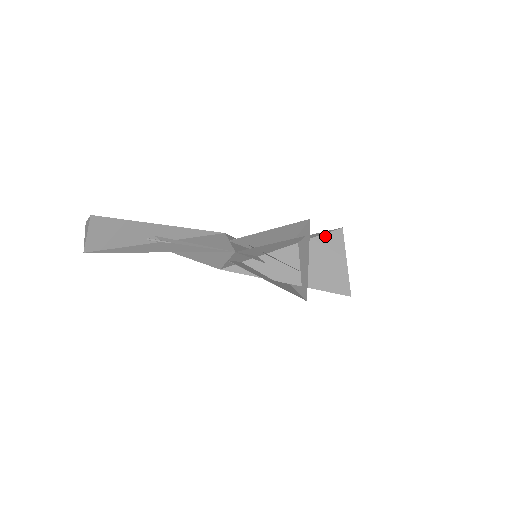
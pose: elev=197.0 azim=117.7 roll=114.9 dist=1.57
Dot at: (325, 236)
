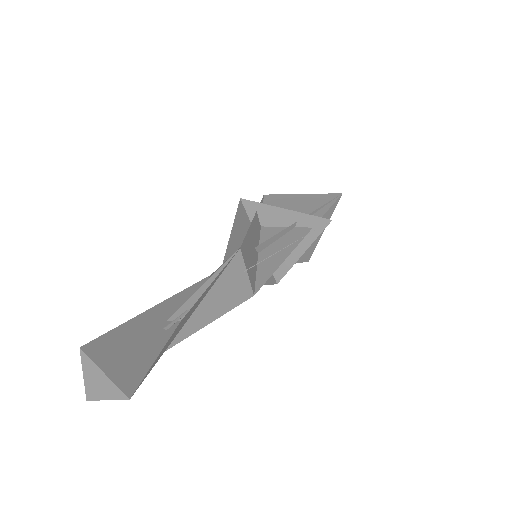
Dot at: (323, 207)
